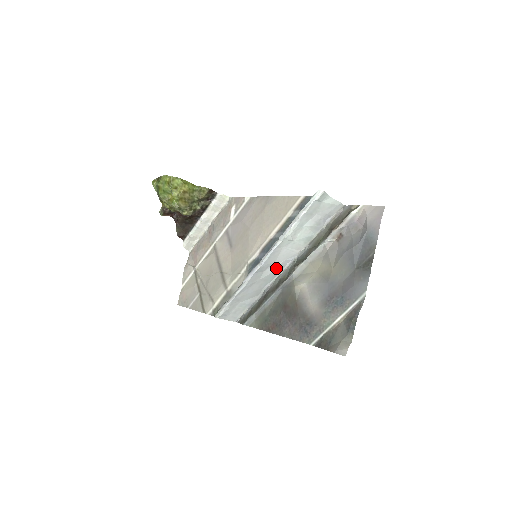
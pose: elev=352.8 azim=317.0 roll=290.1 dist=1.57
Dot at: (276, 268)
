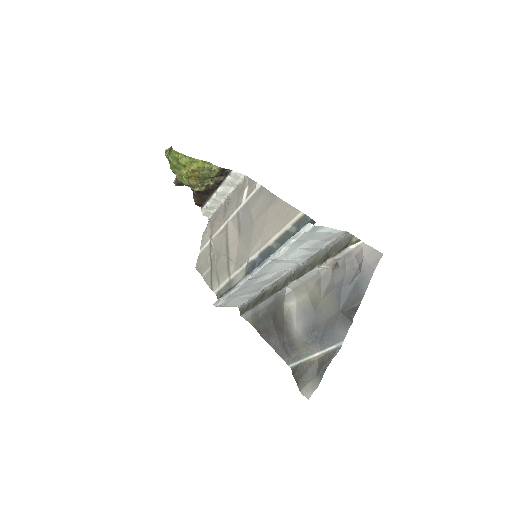
Dot at: (272, 276)
